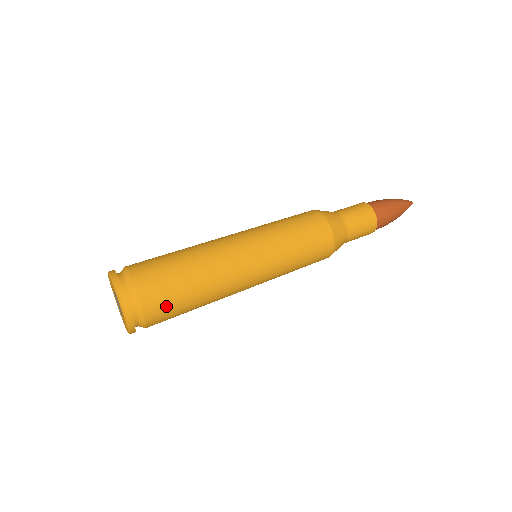
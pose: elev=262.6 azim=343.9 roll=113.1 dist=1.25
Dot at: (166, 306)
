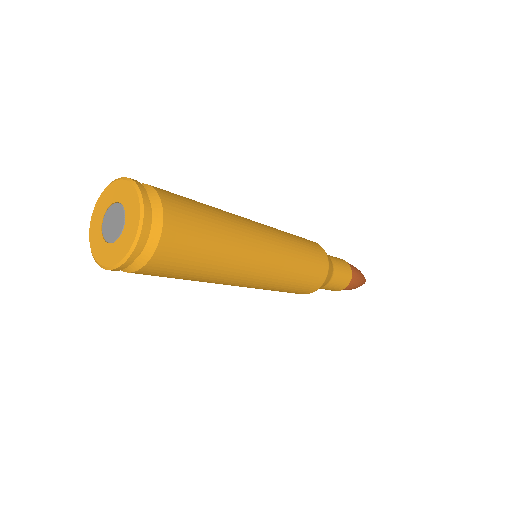
Dot at: (187, 222)
